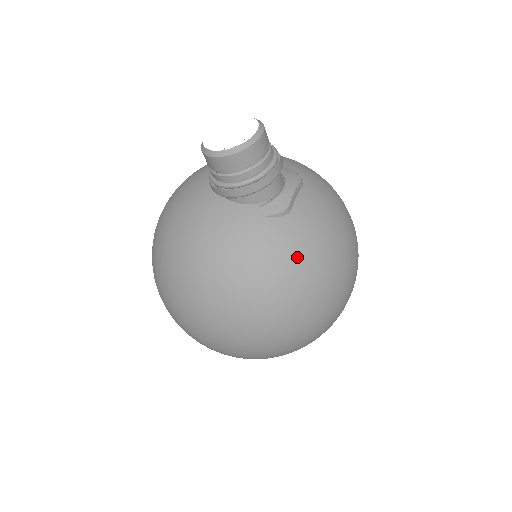
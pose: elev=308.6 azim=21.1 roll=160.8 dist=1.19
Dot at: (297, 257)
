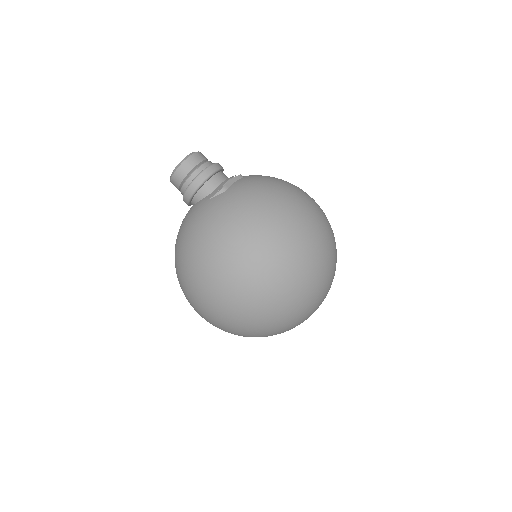
Dot at: (232, 210)
